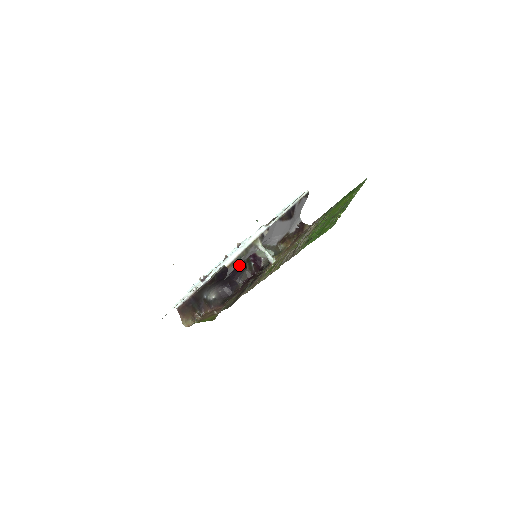
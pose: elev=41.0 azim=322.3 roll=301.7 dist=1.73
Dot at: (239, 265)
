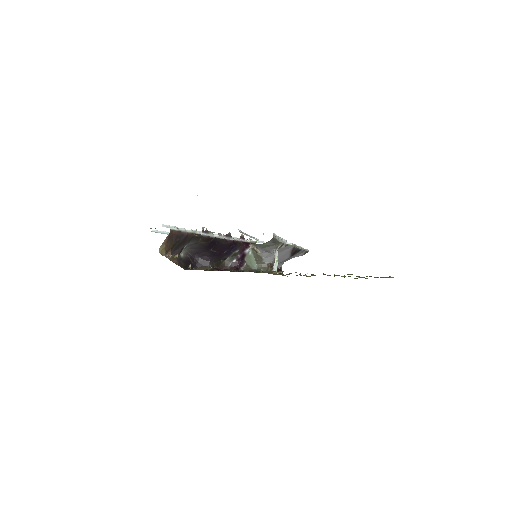
Dot at: (225, 251)
